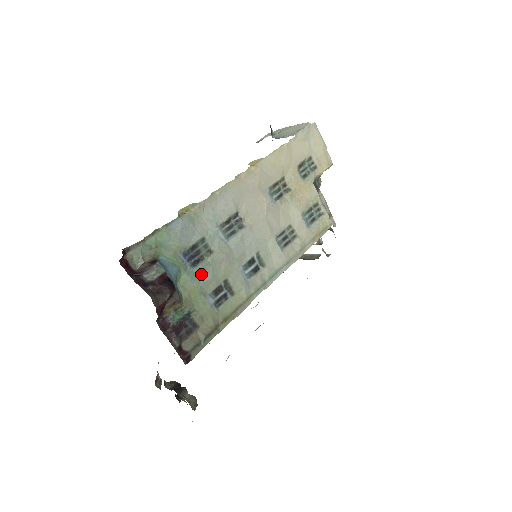
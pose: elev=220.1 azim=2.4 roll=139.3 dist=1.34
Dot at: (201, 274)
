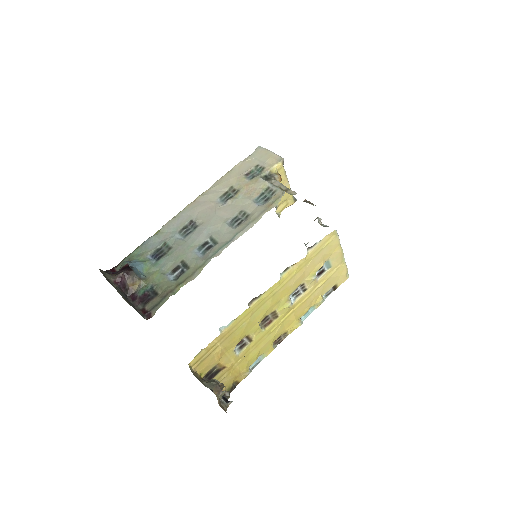
Dot at: (163, 263)
